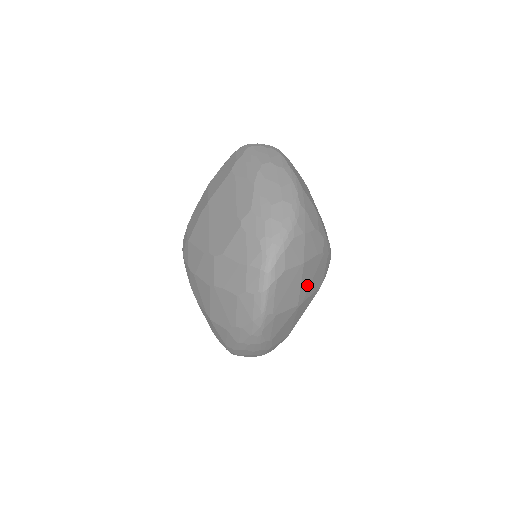
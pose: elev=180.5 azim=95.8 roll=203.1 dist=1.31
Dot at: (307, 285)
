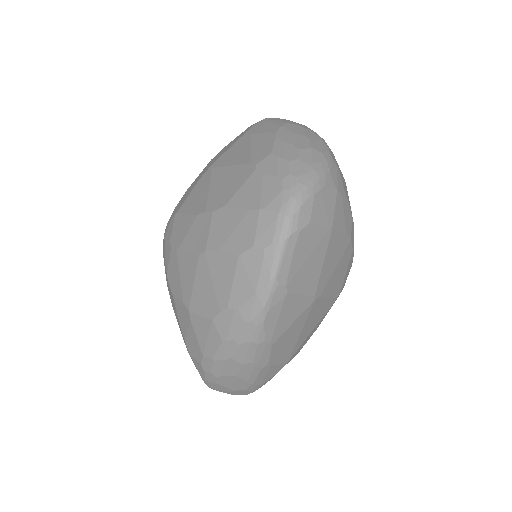
Dot at: (328, 273)
